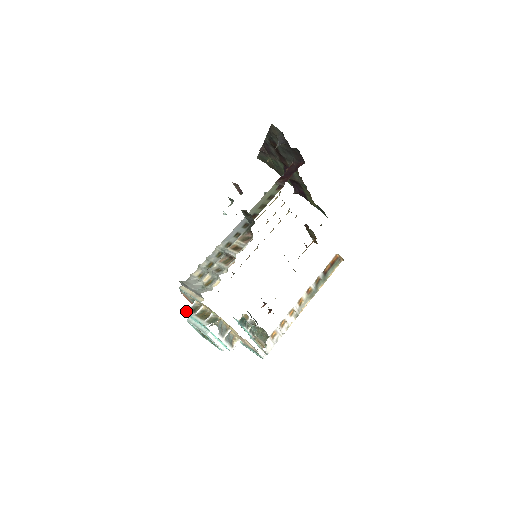
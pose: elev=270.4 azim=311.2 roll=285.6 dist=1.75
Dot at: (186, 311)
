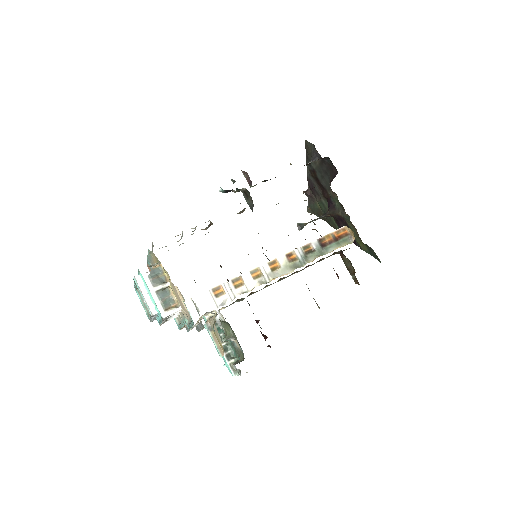
Dot at: occluded
